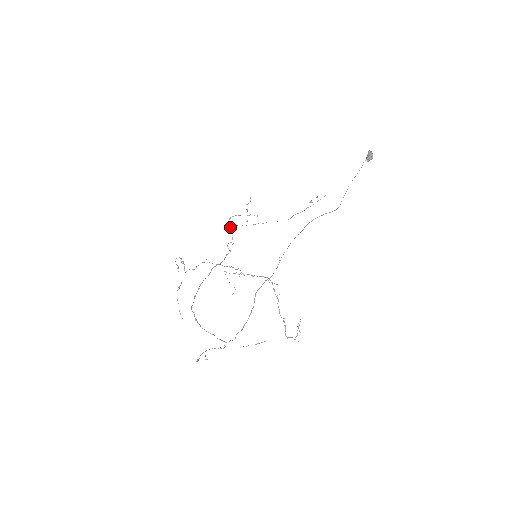
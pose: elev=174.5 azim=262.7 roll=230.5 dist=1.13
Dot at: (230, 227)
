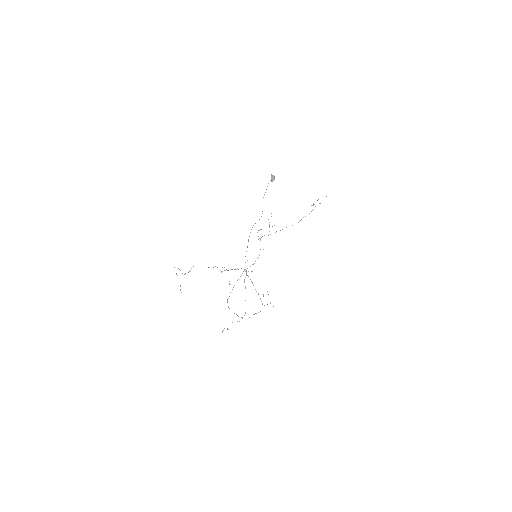
Dot at: (259, 238)
